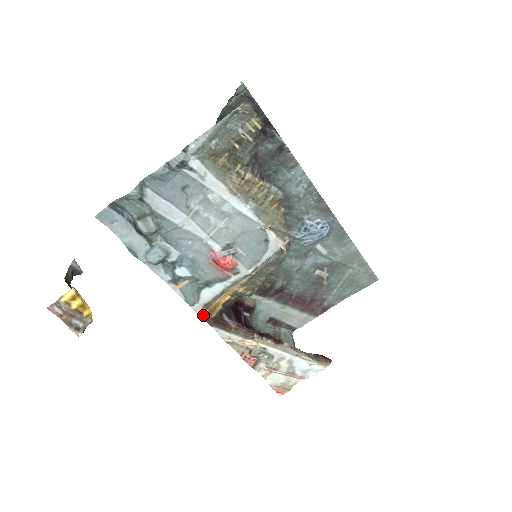
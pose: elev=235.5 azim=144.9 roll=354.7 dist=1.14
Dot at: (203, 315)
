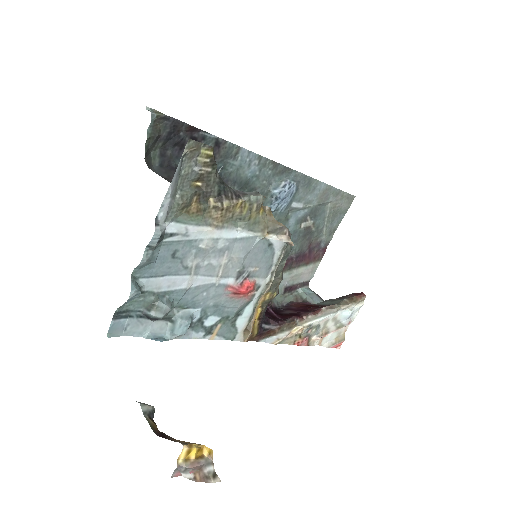
Dot at: (247, 339)
